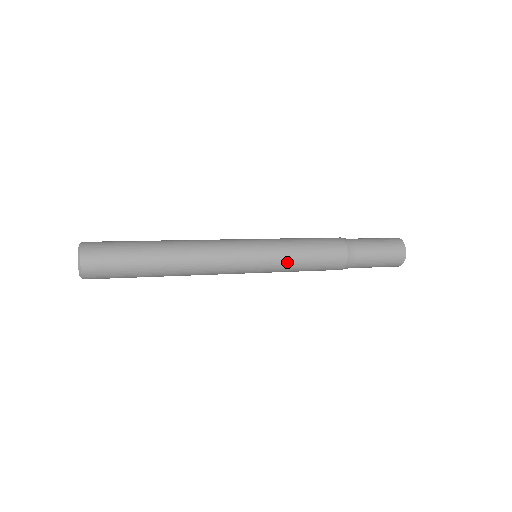
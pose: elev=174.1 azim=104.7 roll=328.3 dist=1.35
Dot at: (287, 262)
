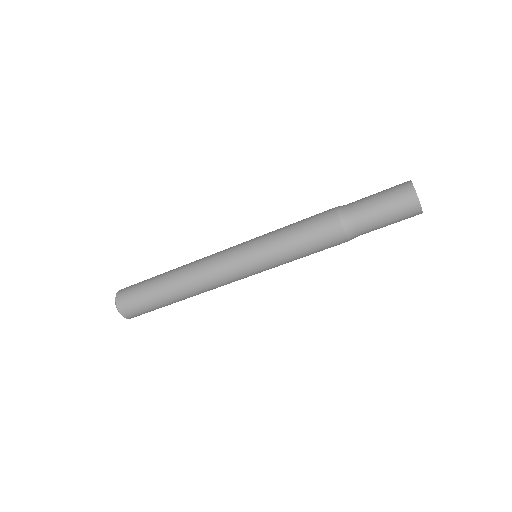
Dot at: (274, 231)
